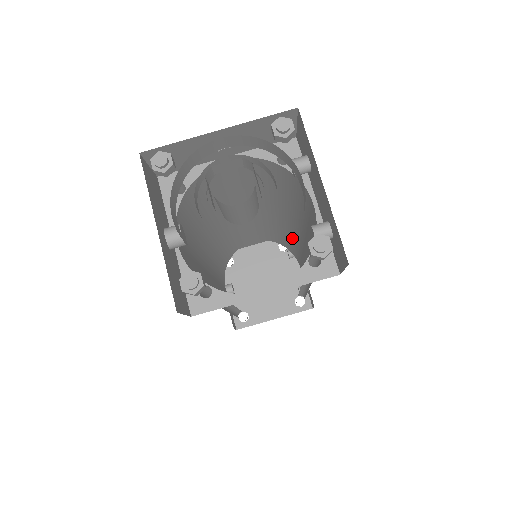
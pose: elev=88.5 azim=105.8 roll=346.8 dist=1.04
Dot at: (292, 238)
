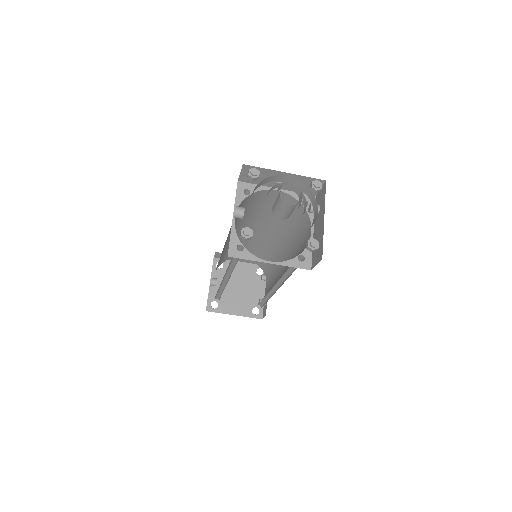
Dot at: (275, 261)
